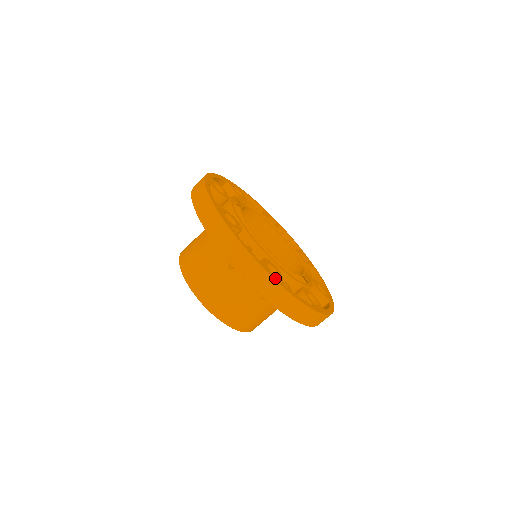
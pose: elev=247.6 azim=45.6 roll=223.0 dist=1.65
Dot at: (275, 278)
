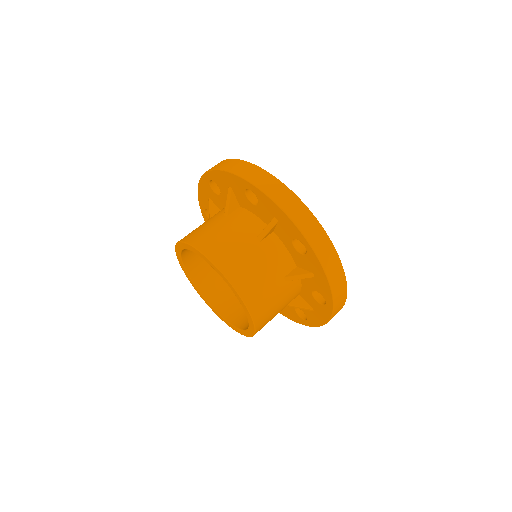
Dot at: (324, 234)
